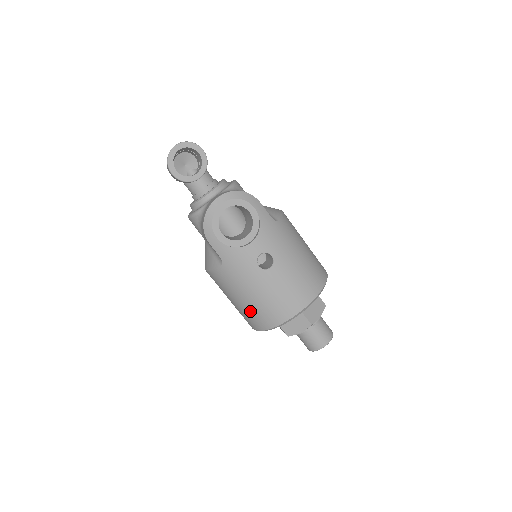
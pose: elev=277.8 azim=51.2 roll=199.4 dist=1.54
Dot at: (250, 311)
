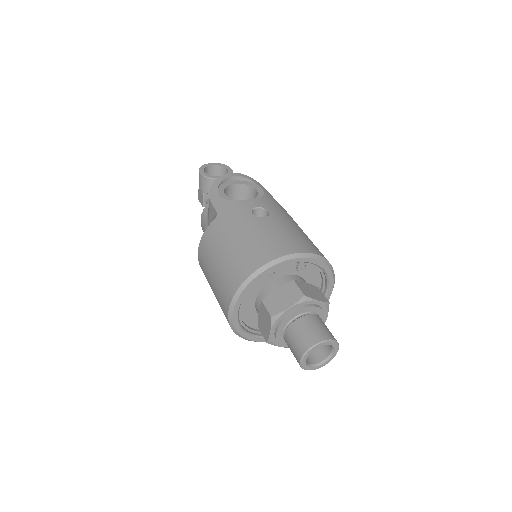
Dot at: (230, 263)
